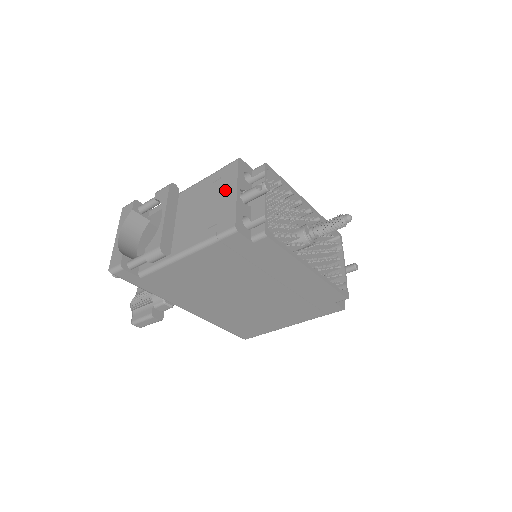
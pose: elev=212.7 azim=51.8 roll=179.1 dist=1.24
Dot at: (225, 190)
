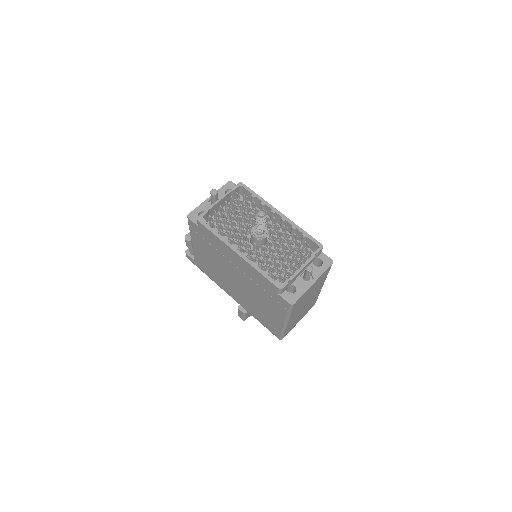
Dot at: occluded
